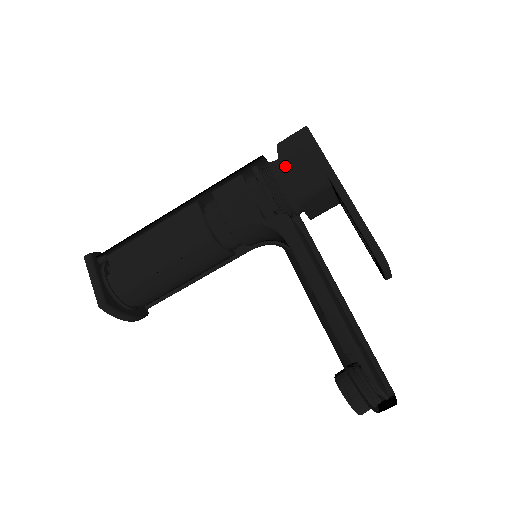
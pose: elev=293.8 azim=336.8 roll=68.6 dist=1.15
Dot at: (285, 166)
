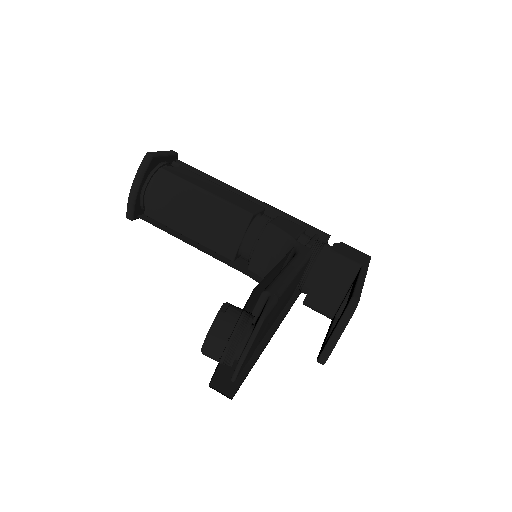
Dot at: (339, 246)
